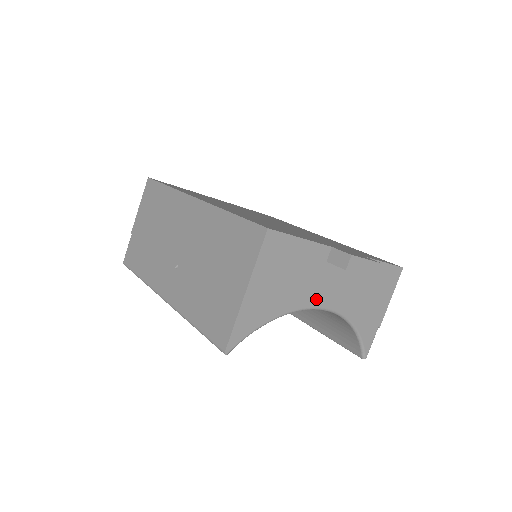
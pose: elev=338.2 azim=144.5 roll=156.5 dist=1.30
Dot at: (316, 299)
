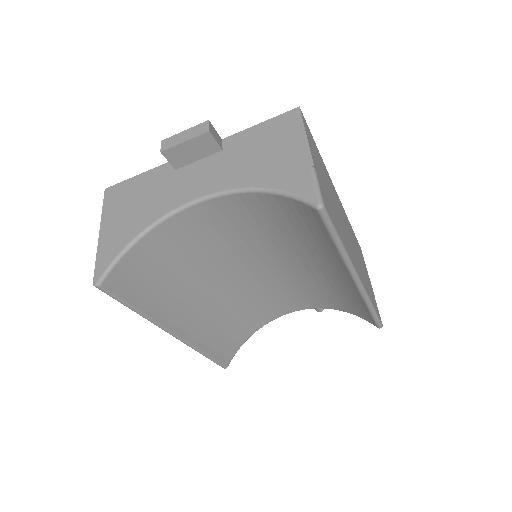
Dot at: (180, 199)
